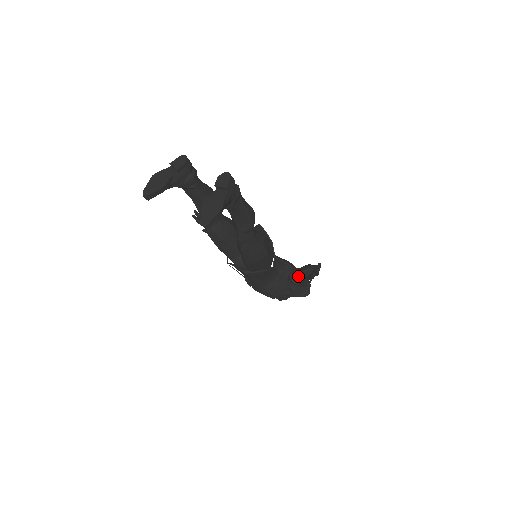
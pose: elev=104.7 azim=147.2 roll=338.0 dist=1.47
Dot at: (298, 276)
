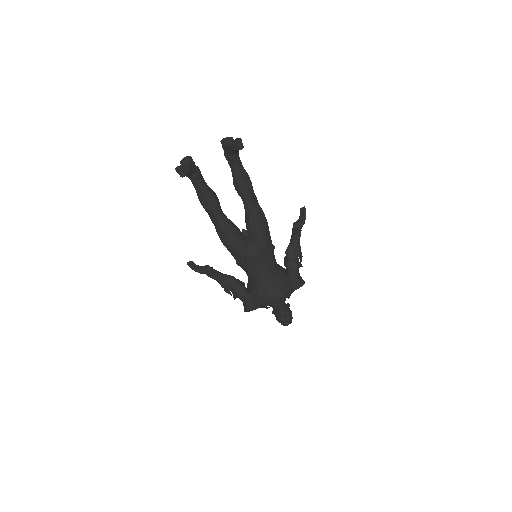
Dot at: (296, 225)
